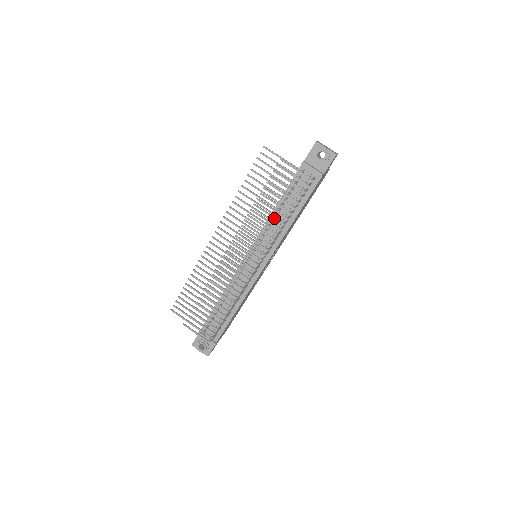
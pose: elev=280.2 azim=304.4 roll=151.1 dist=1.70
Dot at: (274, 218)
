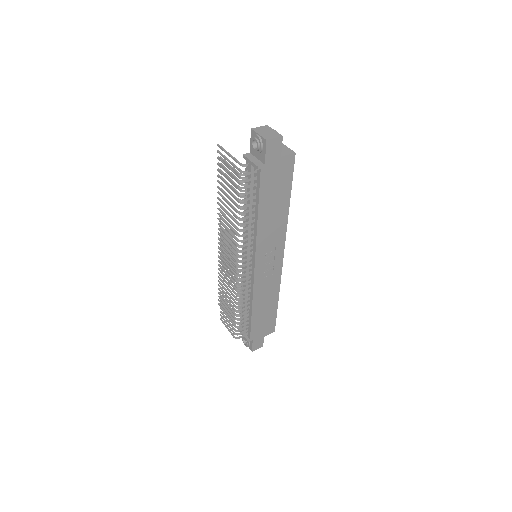
Dot at: occluded
